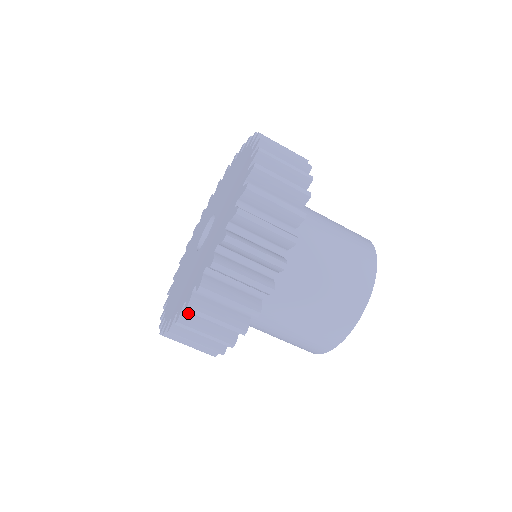
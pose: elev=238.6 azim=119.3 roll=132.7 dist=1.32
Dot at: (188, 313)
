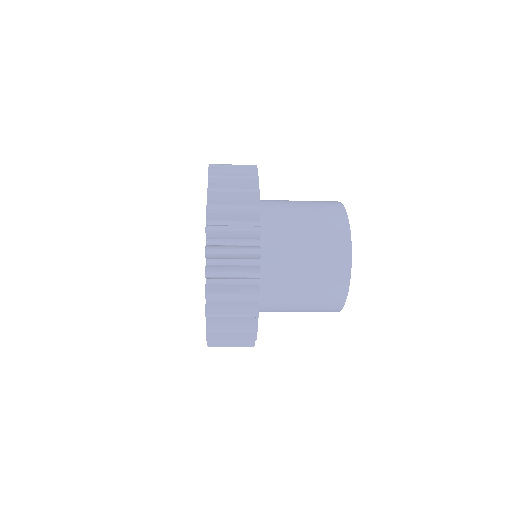
Dot at: (212, 319)
